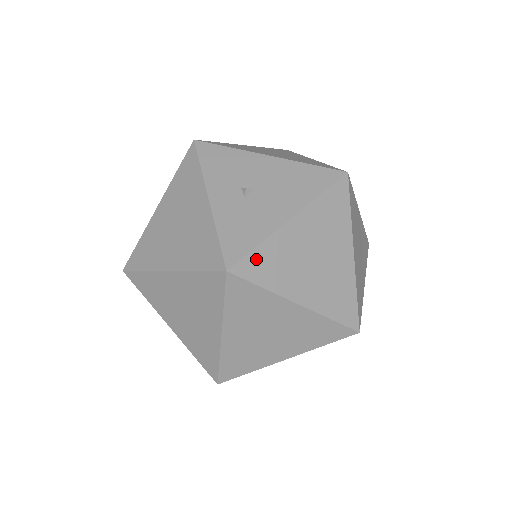
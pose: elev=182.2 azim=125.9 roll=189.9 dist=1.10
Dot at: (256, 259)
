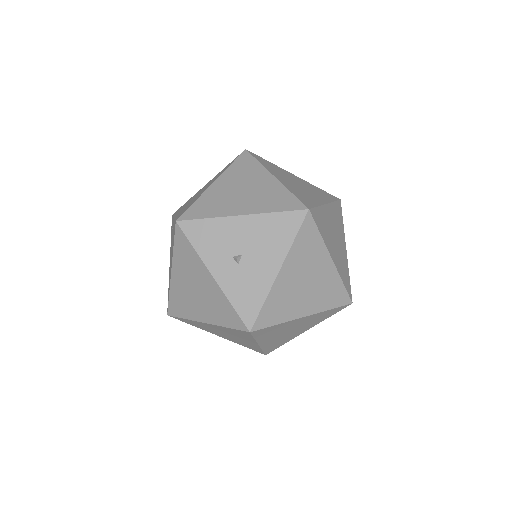
Dot at: (266, 312)
